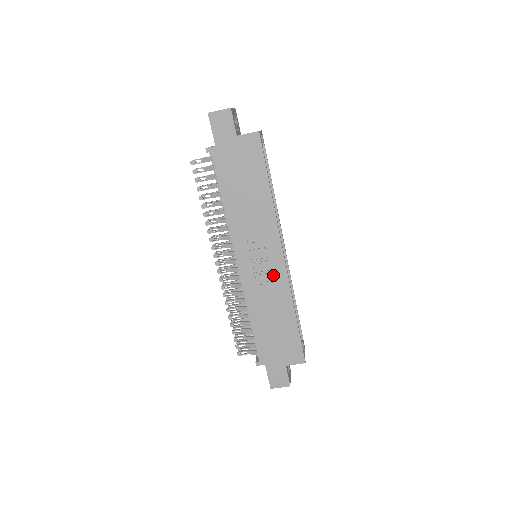
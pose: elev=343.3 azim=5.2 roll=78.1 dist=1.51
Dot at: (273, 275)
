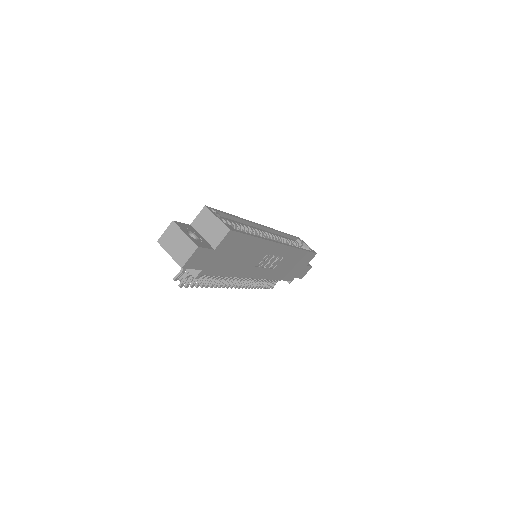
Dot at: (281, 256)
